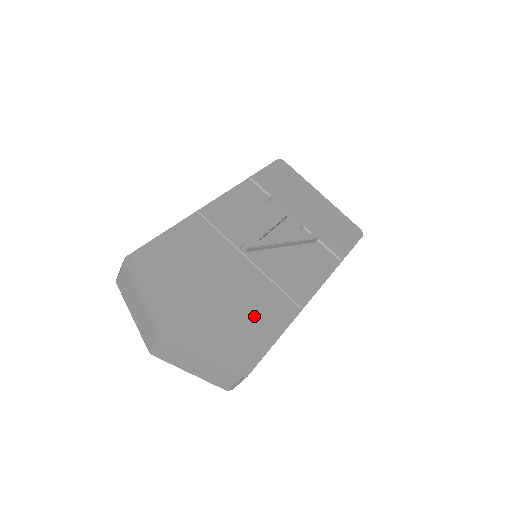
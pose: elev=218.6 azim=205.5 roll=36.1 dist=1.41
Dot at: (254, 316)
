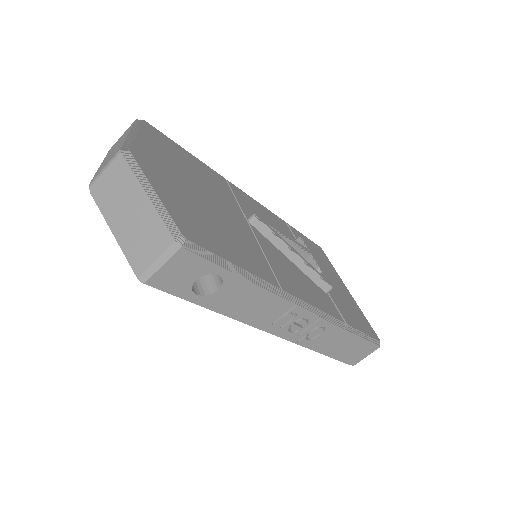
Dot at: (227, 239)
